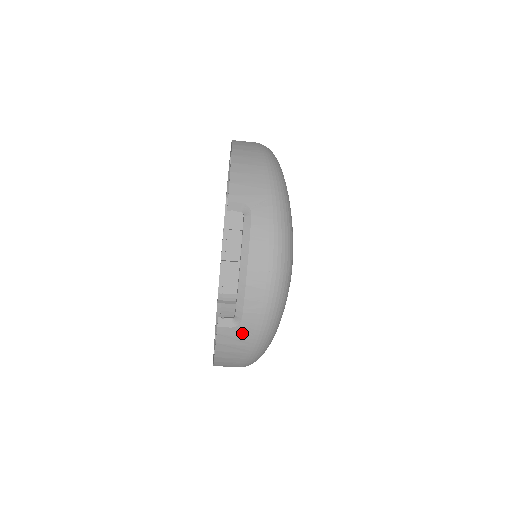
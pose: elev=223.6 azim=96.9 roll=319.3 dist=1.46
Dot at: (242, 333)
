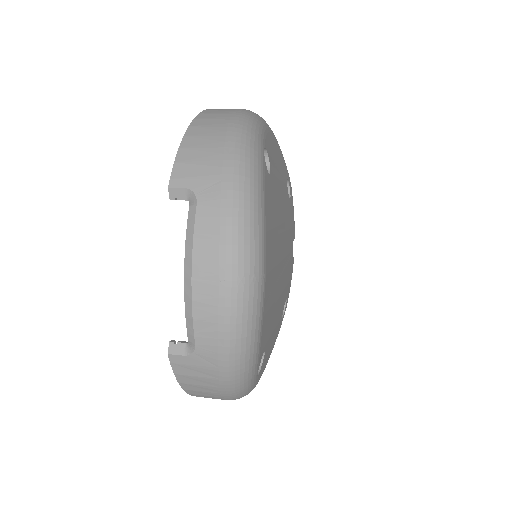
Dot at: (201, 363)
